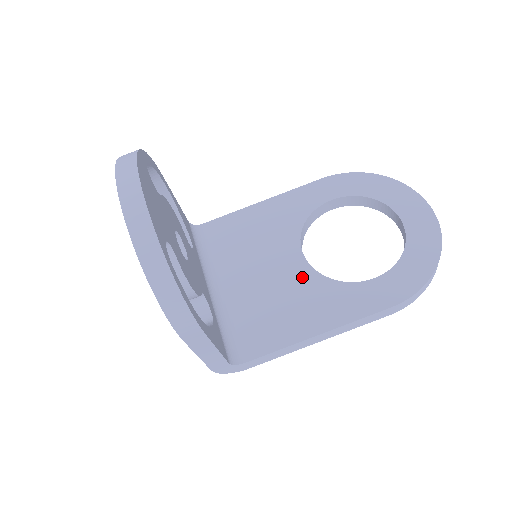
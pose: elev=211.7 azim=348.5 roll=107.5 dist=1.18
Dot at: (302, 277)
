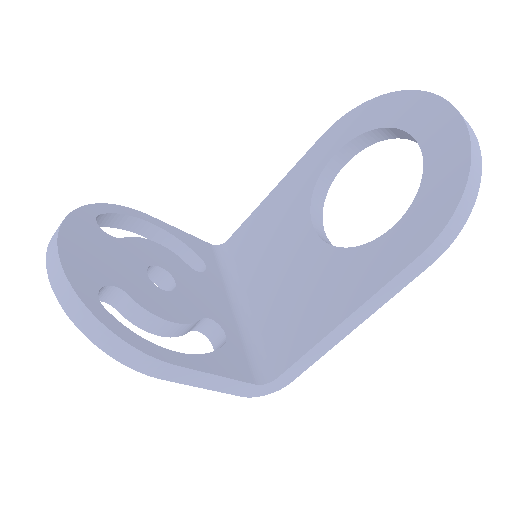
Dot at: (317, 258)
